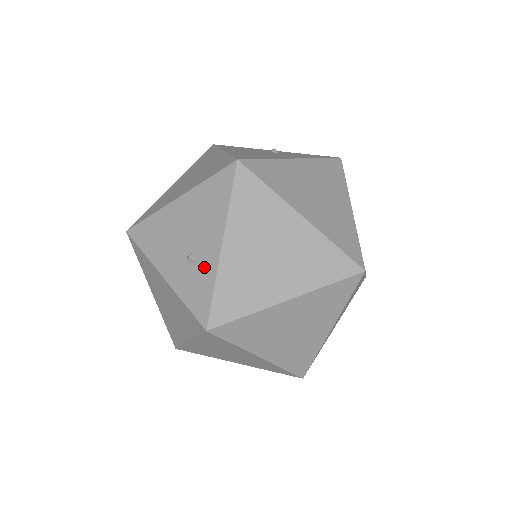
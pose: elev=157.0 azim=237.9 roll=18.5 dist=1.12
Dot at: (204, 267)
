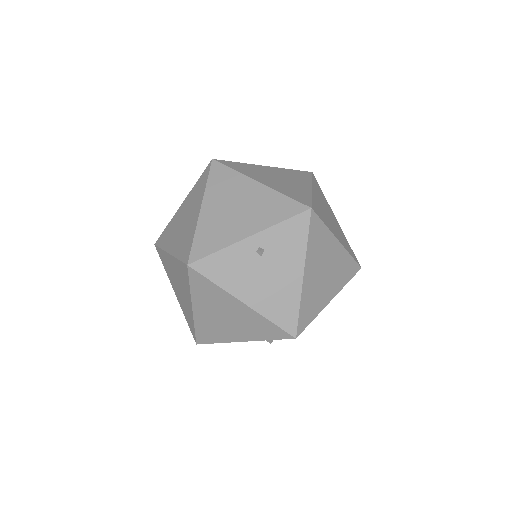
Dot at: occluded
